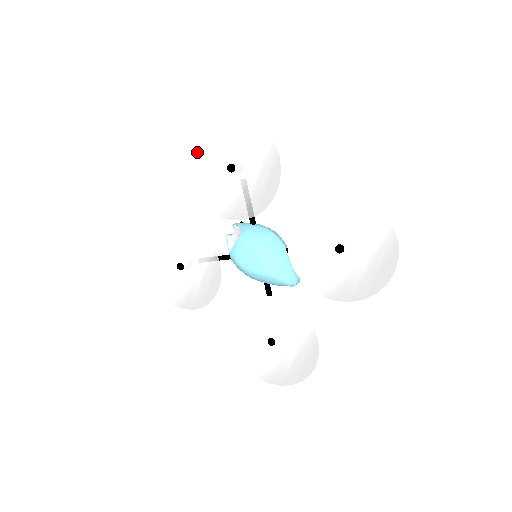
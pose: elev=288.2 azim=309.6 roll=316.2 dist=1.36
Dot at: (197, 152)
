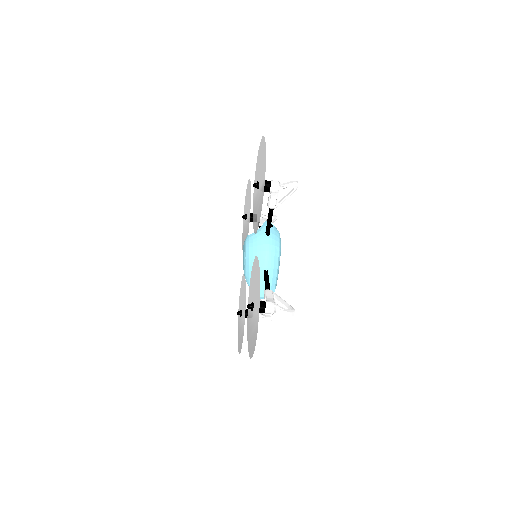
Dot at: (259, 153)
